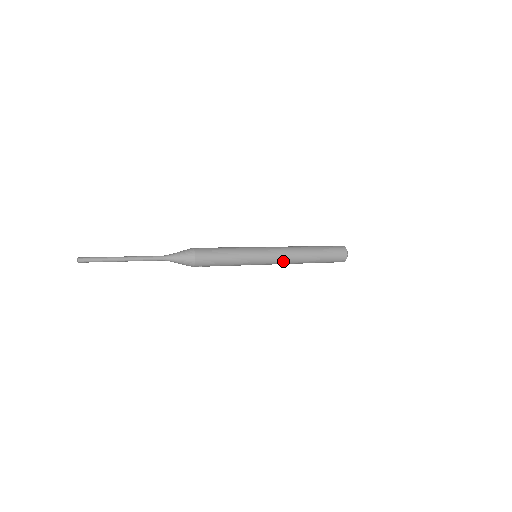
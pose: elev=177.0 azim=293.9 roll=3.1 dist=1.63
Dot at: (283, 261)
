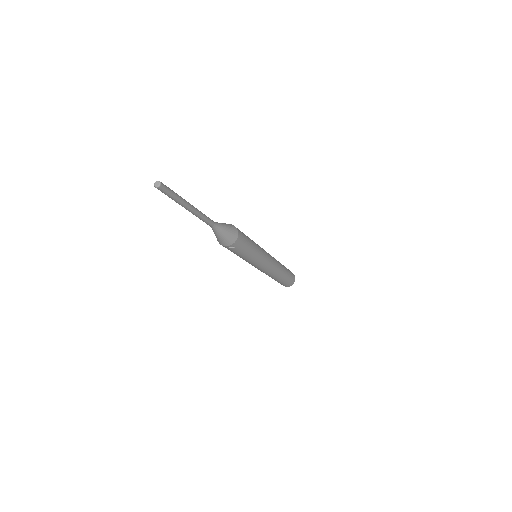
Dot at: (273, 267)
